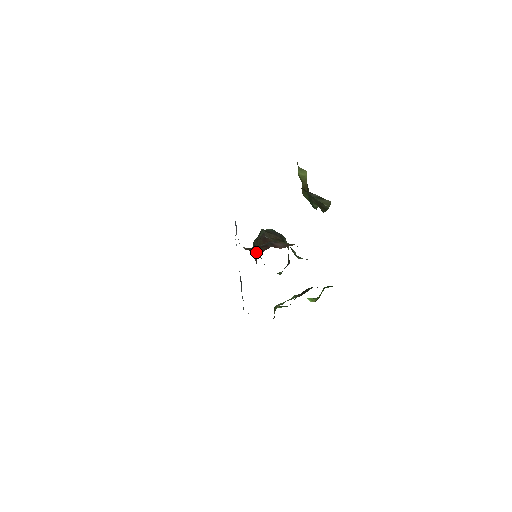
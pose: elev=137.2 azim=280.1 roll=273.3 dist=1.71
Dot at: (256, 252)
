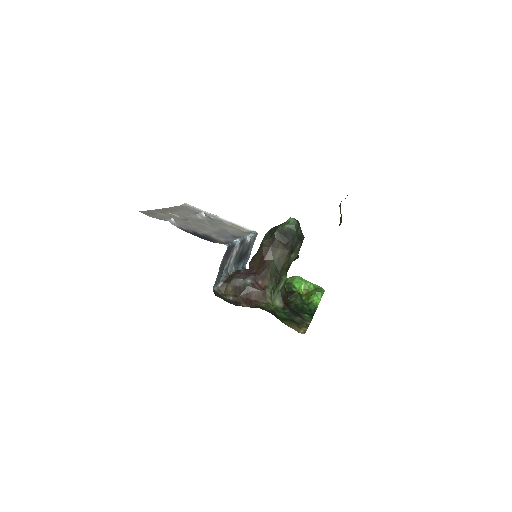
Dot at: (252, 261)
